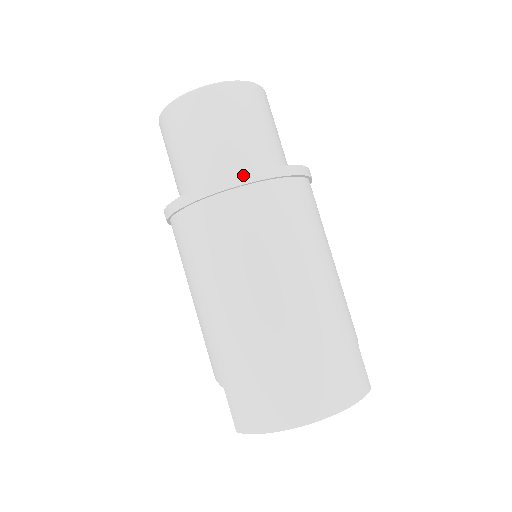
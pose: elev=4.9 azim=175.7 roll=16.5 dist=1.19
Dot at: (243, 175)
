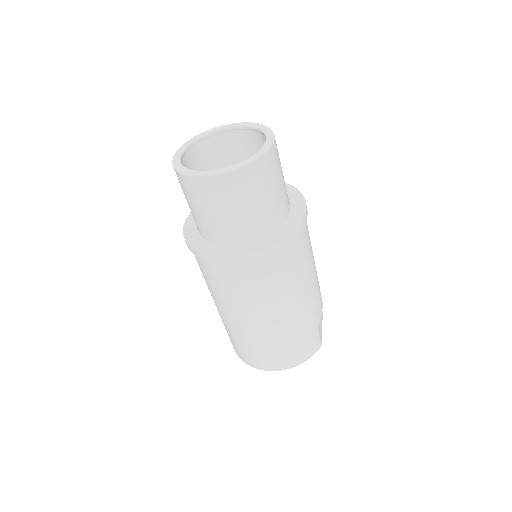
Dot at: (234, 258)
